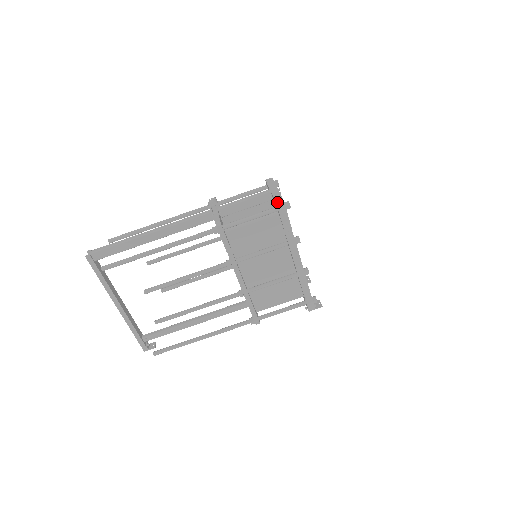
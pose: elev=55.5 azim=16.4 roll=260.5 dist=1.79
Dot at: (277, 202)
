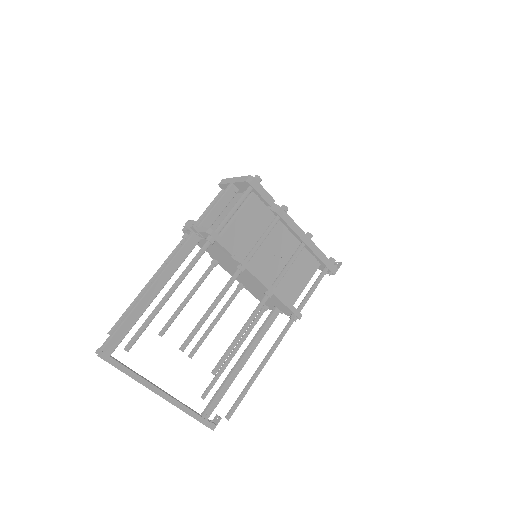
Dot at: (247, 181)
